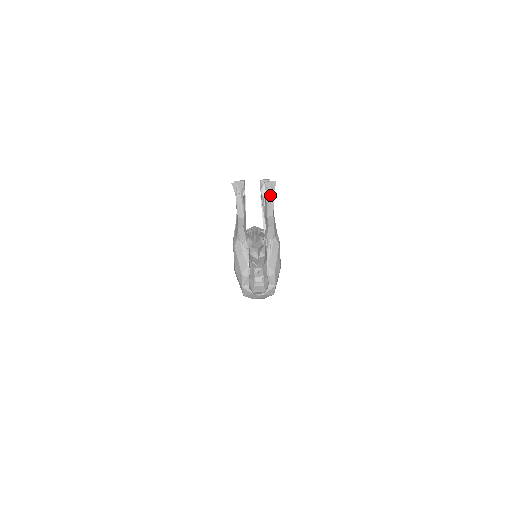
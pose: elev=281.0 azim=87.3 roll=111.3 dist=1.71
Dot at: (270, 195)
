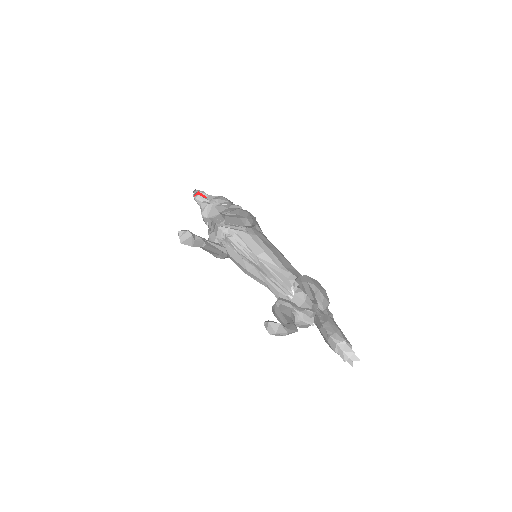
Dot at: (312, 309)
